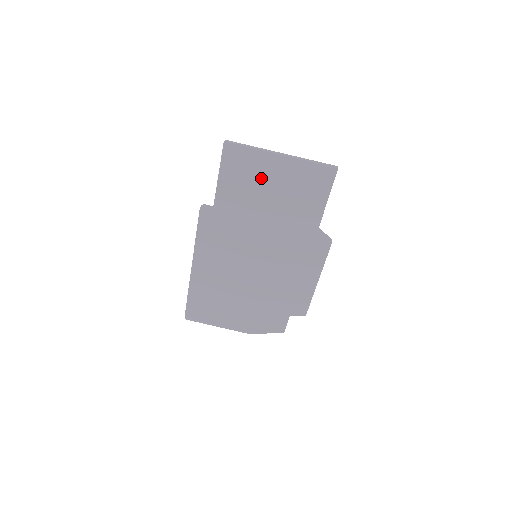
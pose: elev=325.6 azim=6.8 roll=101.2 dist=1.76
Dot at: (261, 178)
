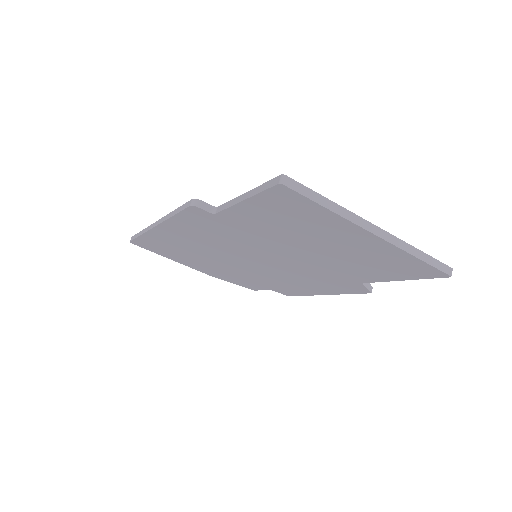
Dot at: (318, 232)
